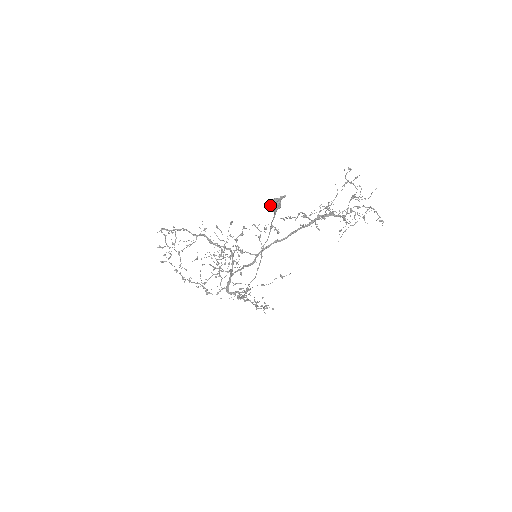
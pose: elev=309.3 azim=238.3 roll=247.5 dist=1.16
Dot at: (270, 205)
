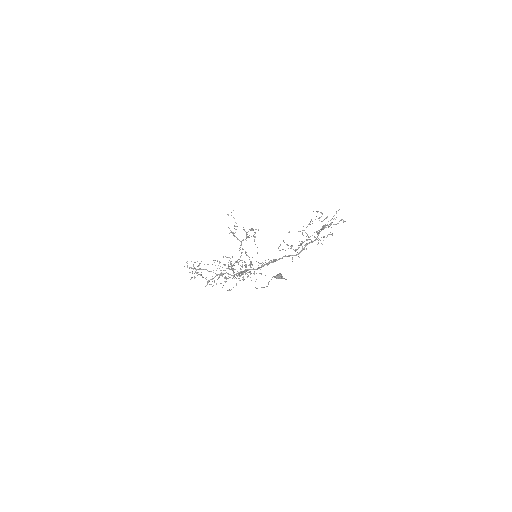
Dot at: occluded
